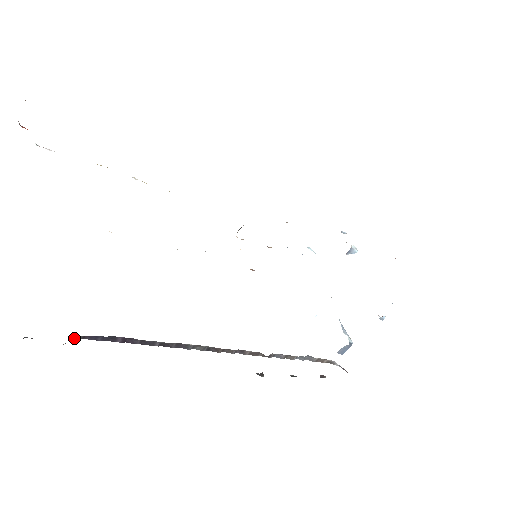
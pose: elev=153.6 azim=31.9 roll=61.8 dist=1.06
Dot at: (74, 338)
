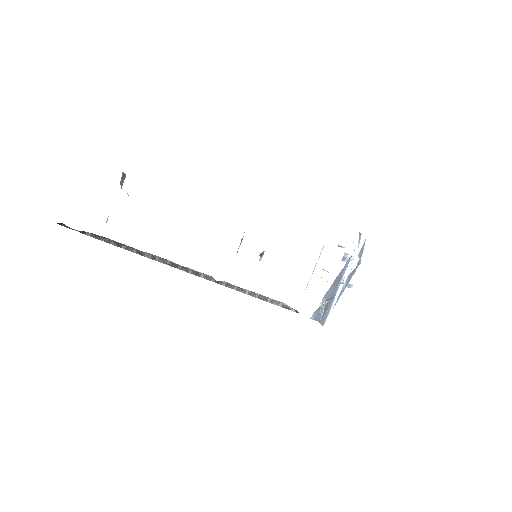
Dot at: (88, 235)
